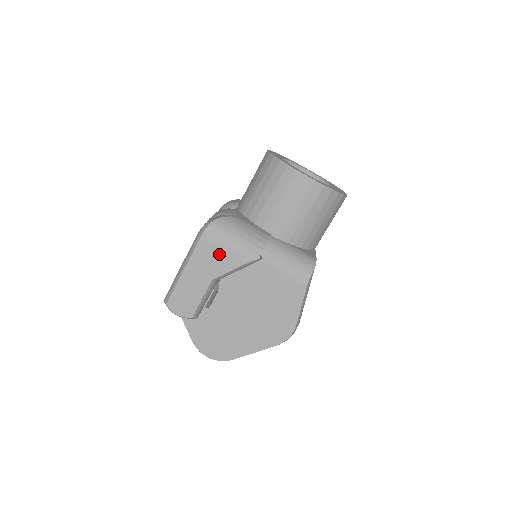
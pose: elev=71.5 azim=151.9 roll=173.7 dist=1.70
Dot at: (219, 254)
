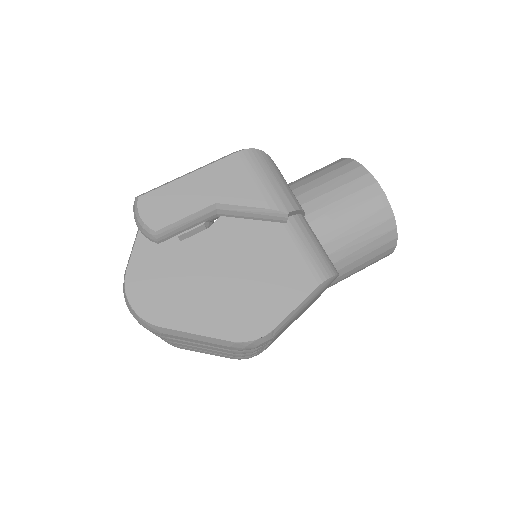
Dot at: (245, 180)
